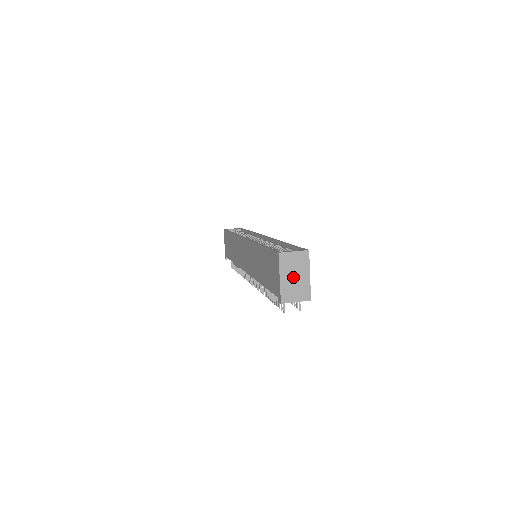
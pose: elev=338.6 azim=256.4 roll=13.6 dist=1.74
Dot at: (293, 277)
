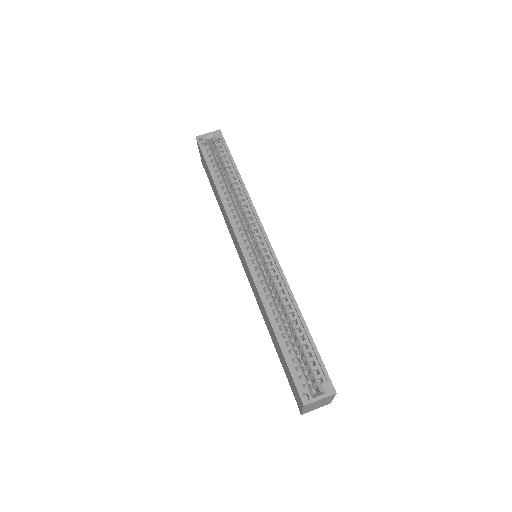
Dot at: (316, 405)
